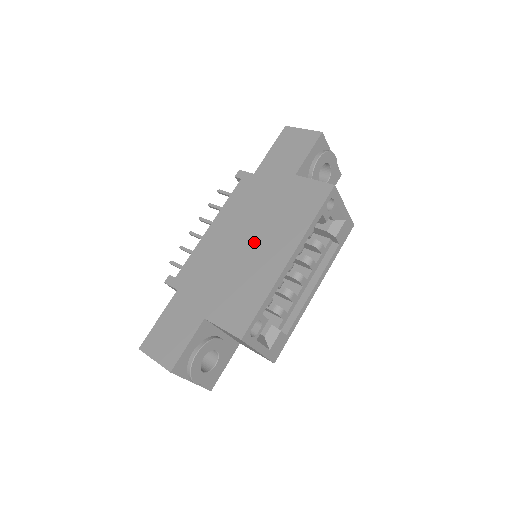
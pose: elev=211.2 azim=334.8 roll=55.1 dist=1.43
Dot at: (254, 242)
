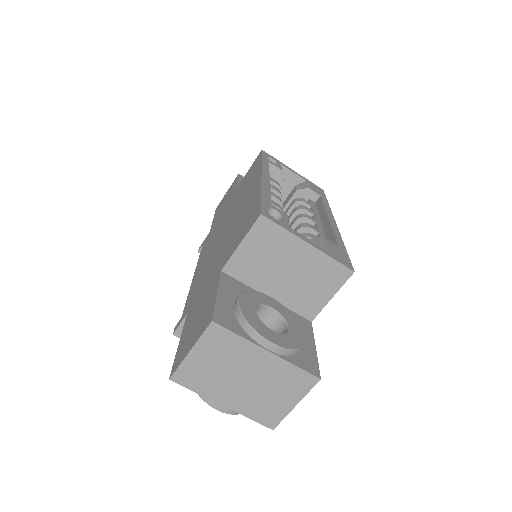
Dot at: (231, 219)
